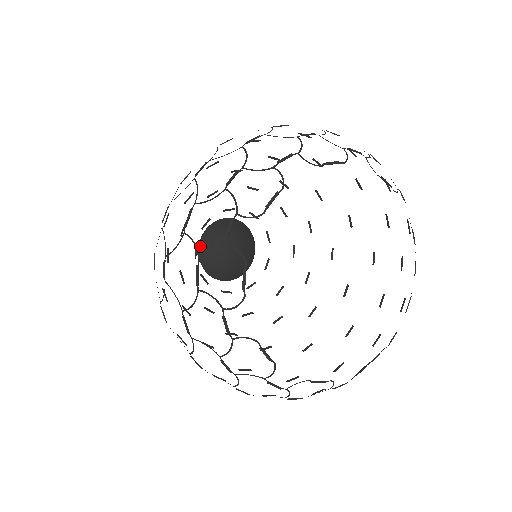
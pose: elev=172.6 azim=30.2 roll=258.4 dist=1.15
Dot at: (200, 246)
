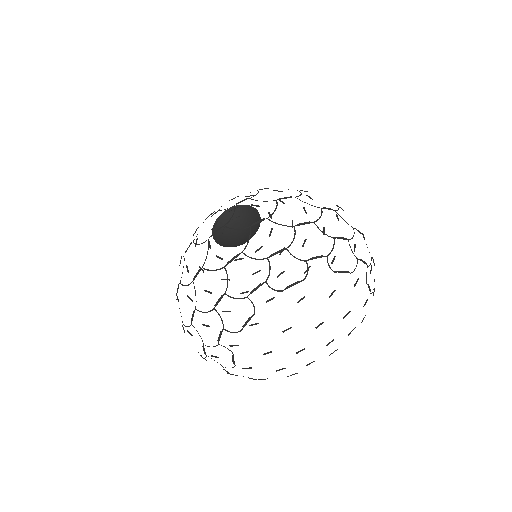
Dot at: (219, 218)
